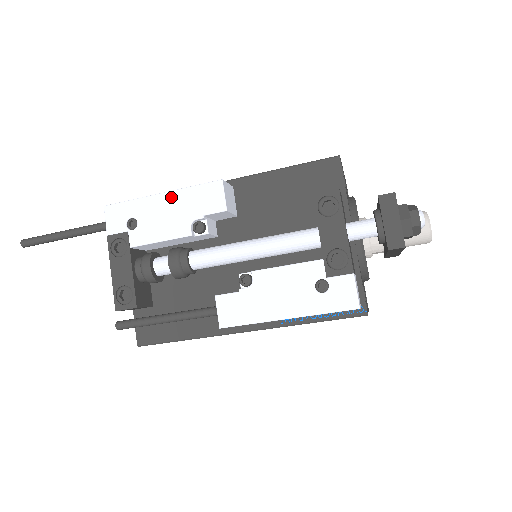
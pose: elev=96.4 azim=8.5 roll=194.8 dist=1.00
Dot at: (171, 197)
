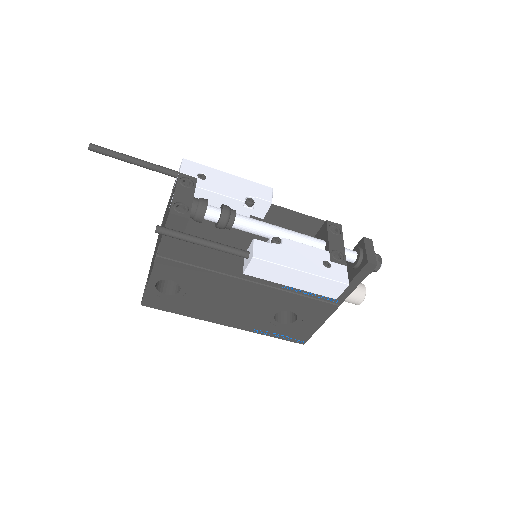
Dot at: (236, 178)
